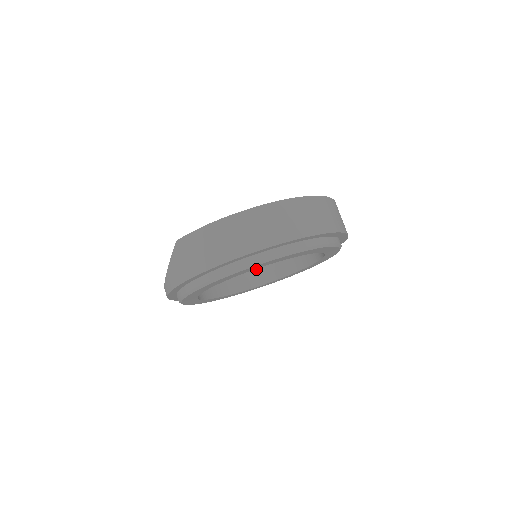
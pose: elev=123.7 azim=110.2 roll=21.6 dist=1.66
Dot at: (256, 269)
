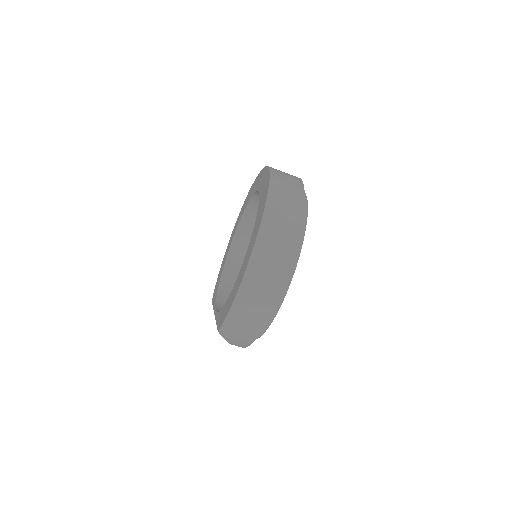
Dot at: occluded
